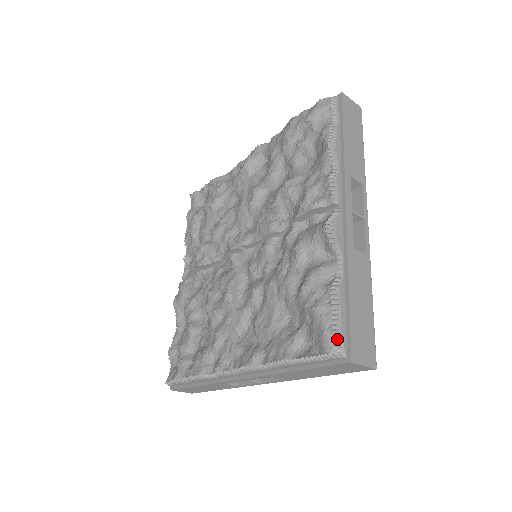
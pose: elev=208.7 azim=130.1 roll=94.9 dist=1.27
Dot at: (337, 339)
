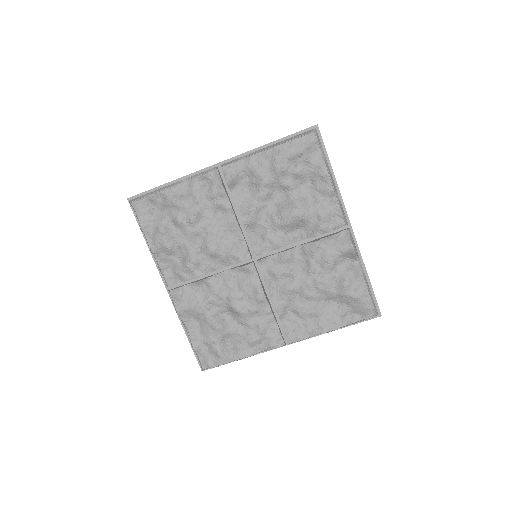
Dot at: (375, 309)
